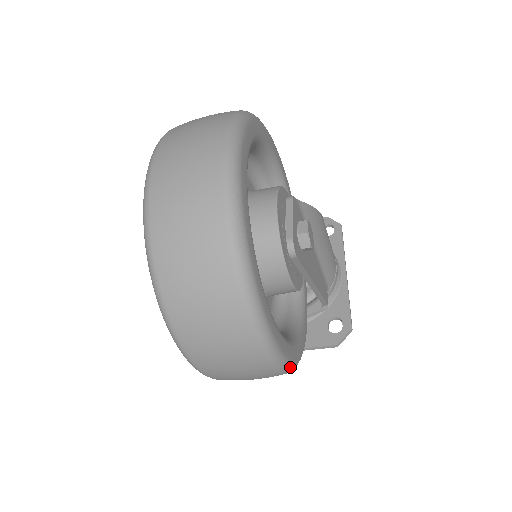
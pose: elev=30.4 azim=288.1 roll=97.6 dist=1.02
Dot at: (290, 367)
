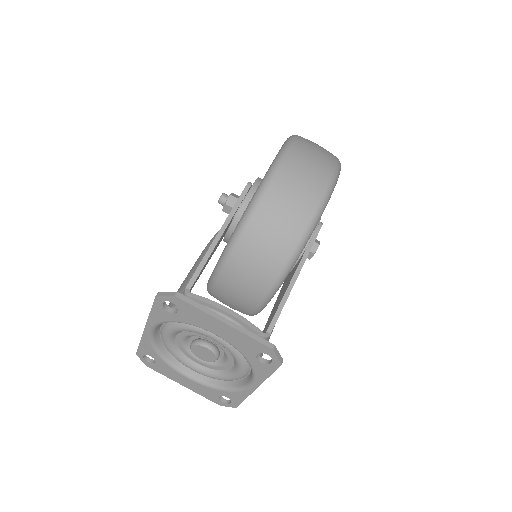
Dot at: (323, 208)
